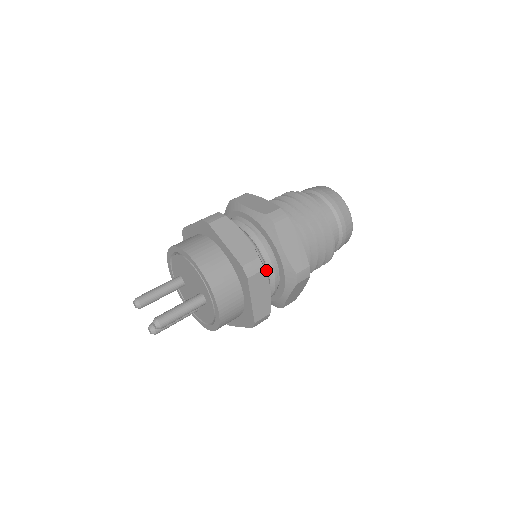
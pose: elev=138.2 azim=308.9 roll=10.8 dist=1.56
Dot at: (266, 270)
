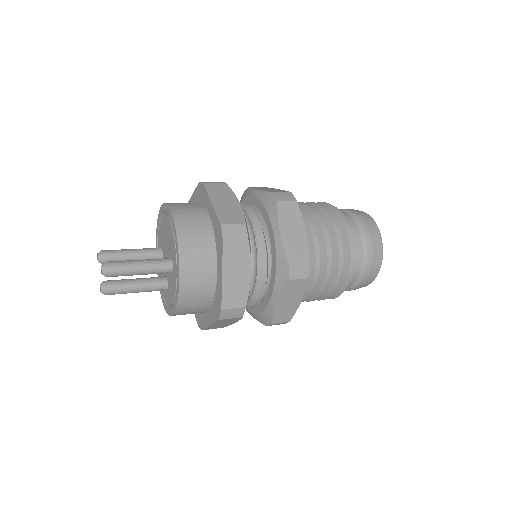
Dot at: (254, 253)
